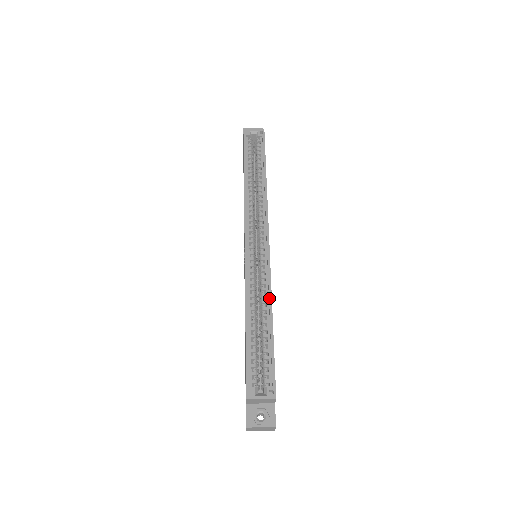
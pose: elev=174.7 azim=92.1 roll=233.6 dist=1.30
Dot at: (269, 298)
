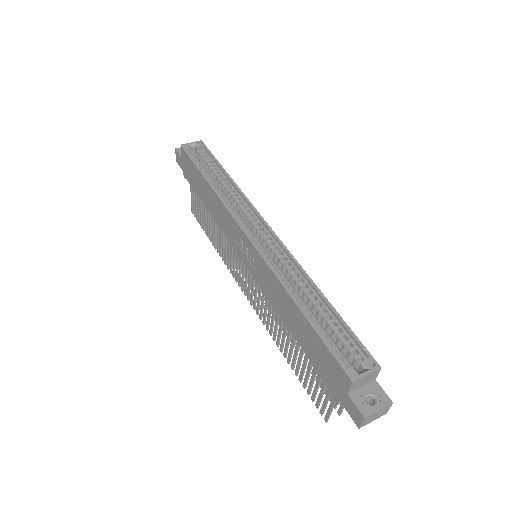
Dot at: (307, 278)
